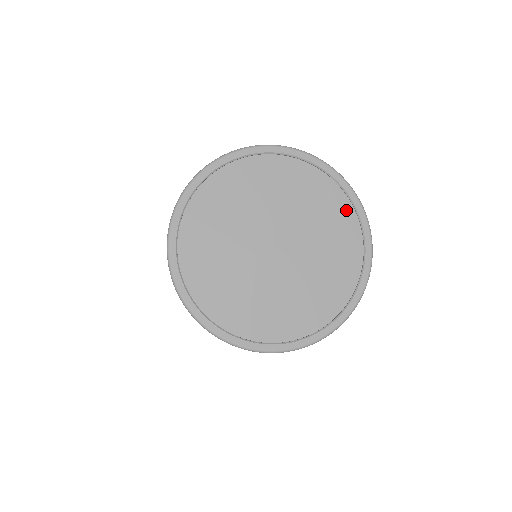
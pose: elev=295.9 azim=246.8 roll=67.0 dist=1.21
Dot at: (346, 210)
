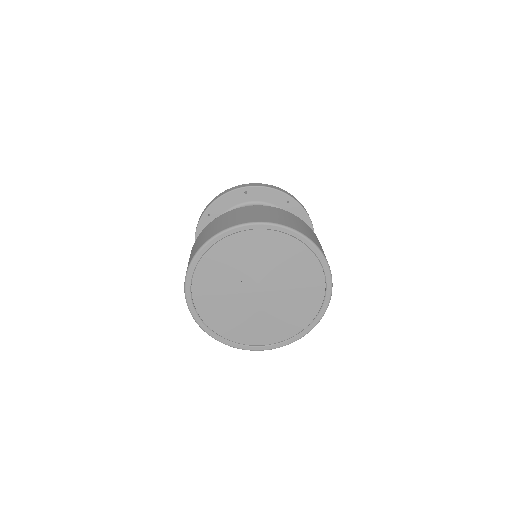
Dot at: (310, 316)
